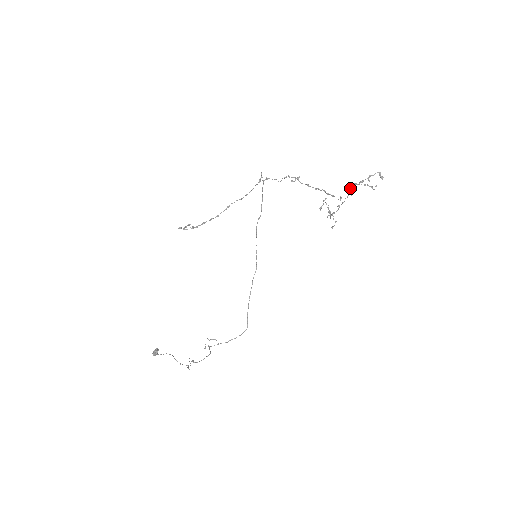
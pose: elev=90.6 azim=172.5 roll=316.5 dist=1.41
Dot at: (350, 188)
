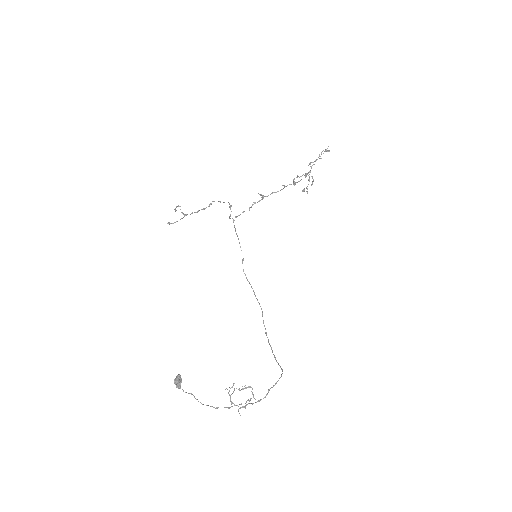
Dot at: (309, 164)
